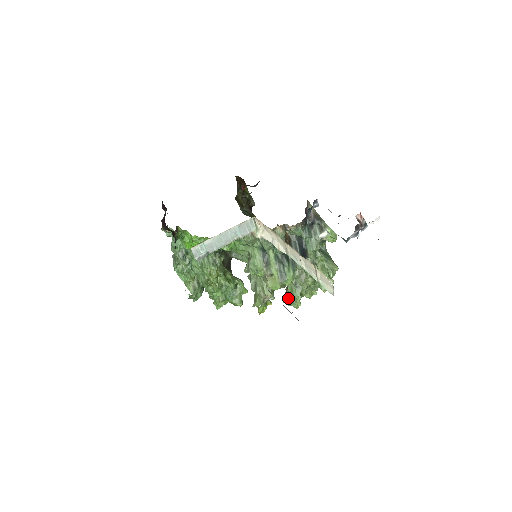
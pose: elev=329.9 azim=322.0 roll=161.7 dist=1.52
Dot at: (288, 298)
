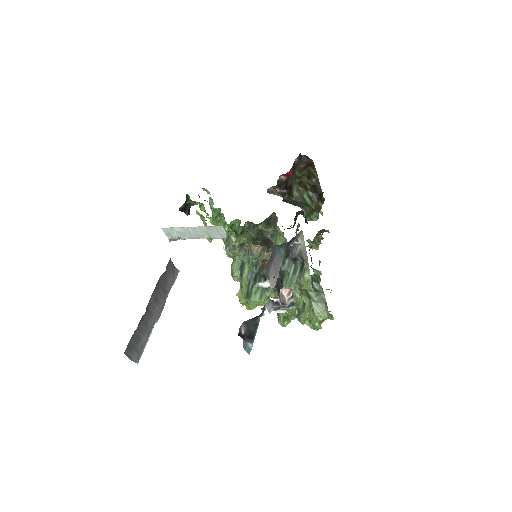
Dot at: occluded
